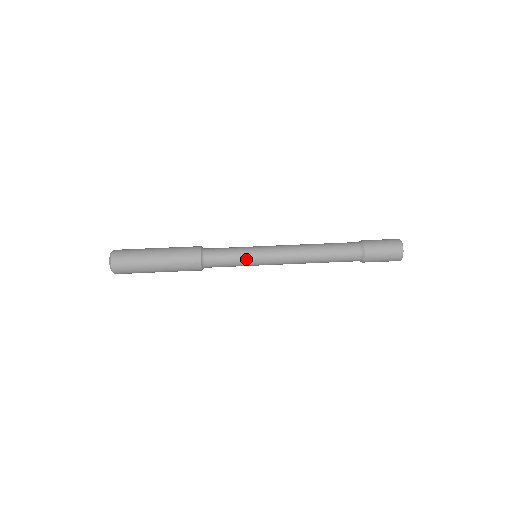
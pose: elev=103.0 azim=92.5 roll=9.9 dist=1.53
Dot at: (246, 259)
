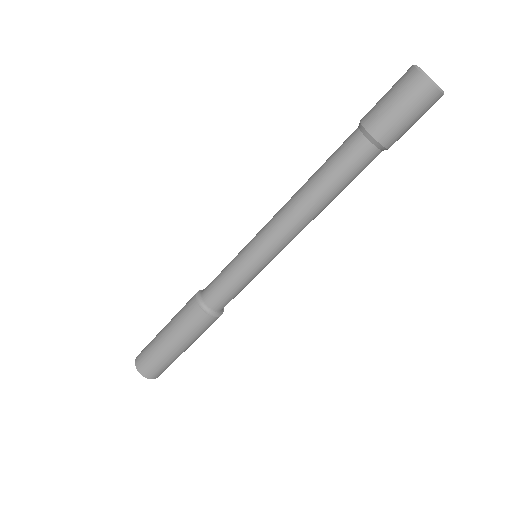
Dot at: occluded
